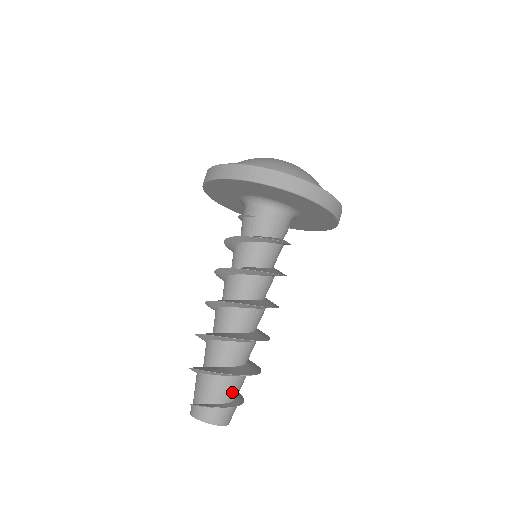
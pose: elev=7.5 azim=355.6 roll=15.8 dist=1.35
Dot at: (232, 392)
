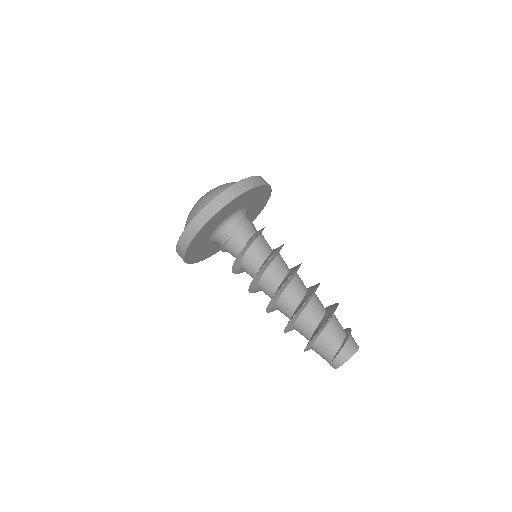
Dot at: (340, 328)
